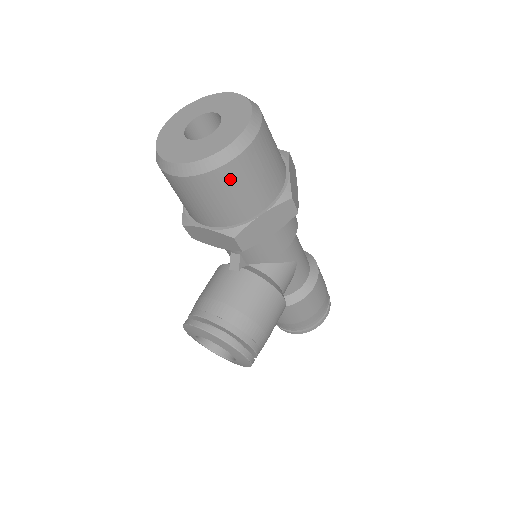
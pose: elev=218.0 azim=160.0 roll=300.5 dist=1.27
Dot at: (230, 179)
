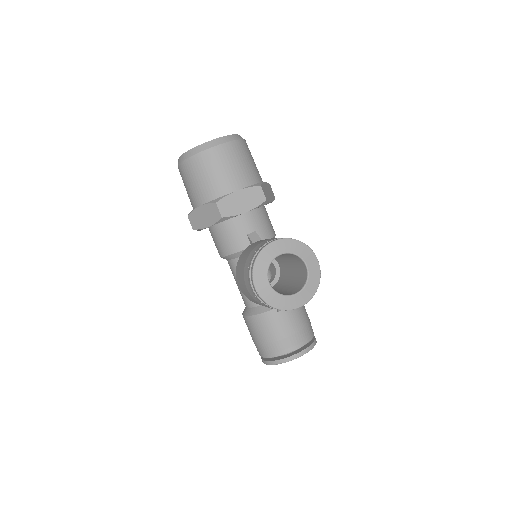
Dot at: (246, 150)
